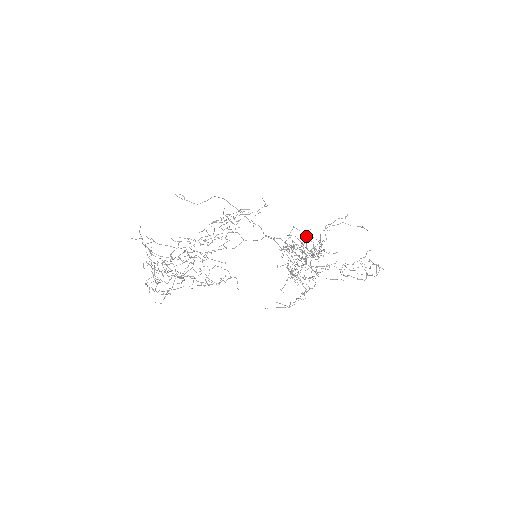
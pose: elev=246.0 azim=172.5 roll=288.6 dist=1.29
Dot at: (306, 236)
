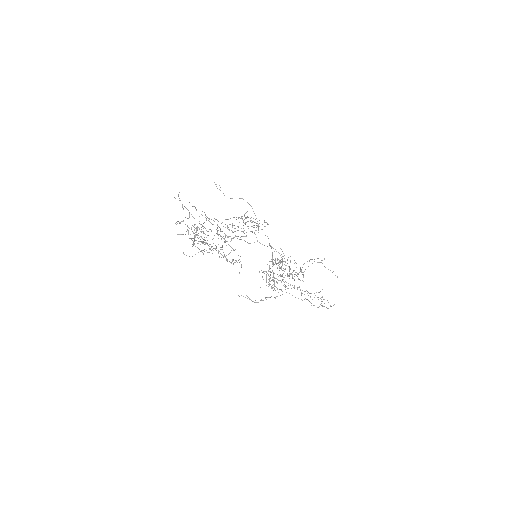
Dot at: occluded
